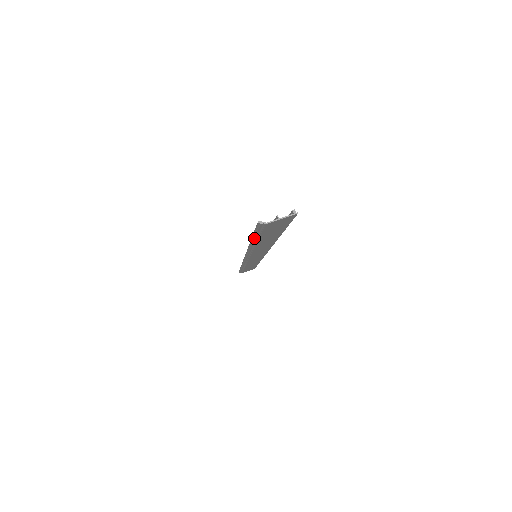
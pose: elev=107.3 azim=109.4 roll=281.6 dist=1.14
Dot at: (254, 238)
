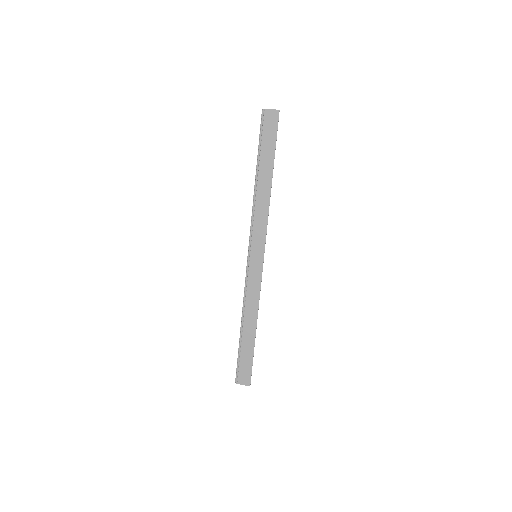
Dot at: (258, 152)
